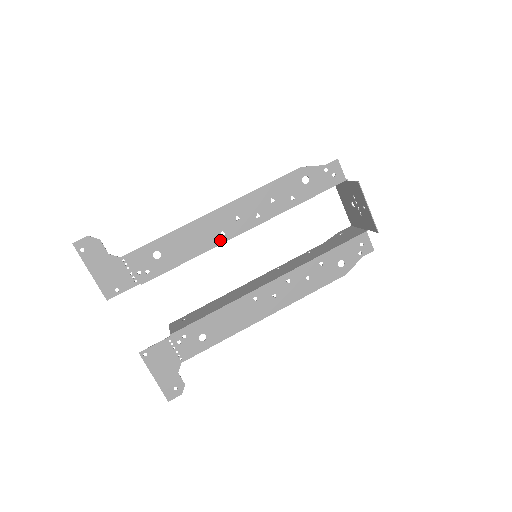
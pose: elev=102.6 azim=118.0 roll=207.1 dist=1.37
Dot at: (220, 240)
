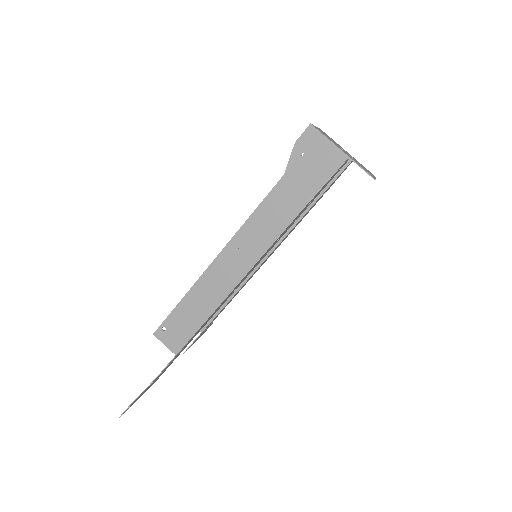
Dot at: (233, 292)
